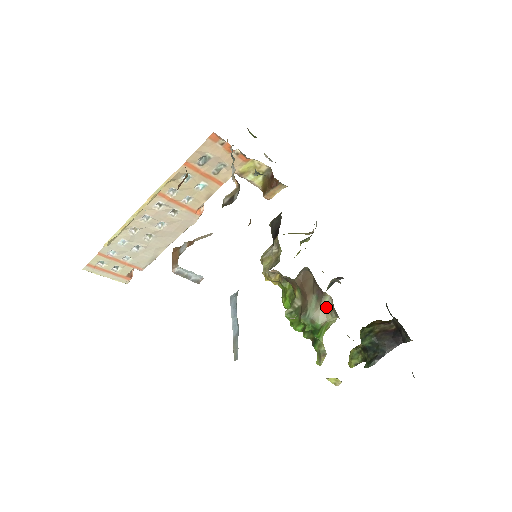
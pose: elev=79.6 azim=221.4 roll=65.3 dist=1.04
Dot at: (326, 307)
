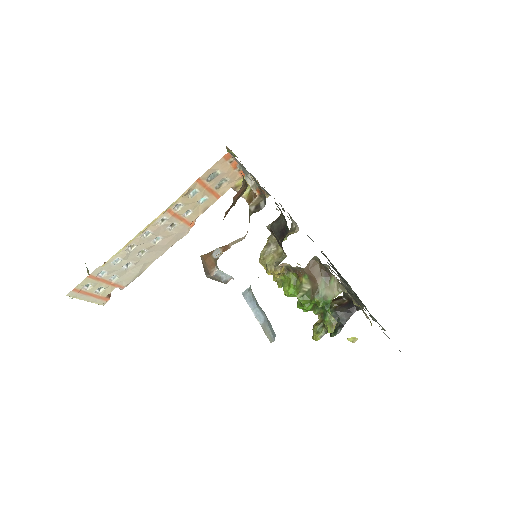
Dot at: (333, 285)
